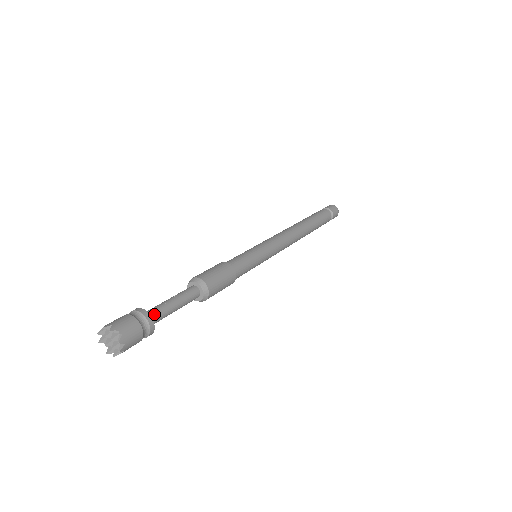
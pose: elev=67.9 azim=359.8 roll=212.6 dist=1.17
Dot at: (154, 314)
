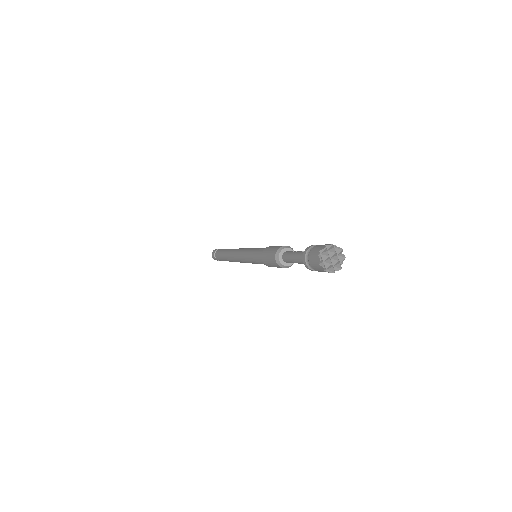
Dot at: occluded
